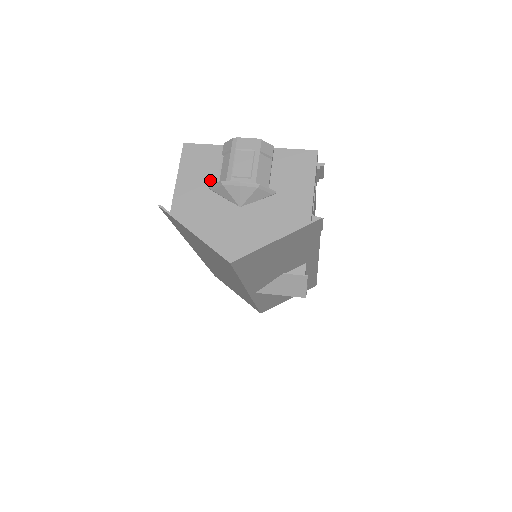
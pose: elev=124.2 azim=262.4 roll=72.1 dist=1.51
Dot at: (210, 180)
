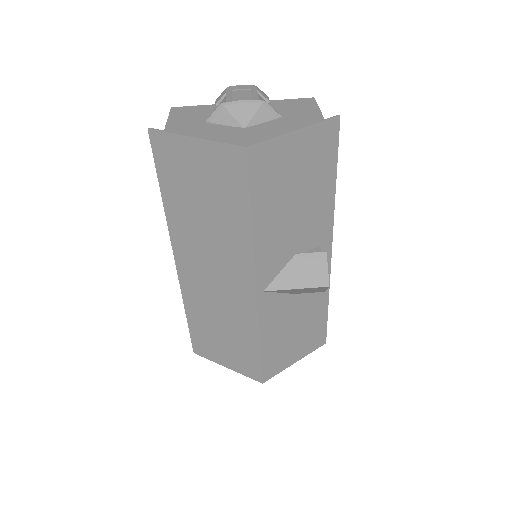
Dot at: (205, 119)
